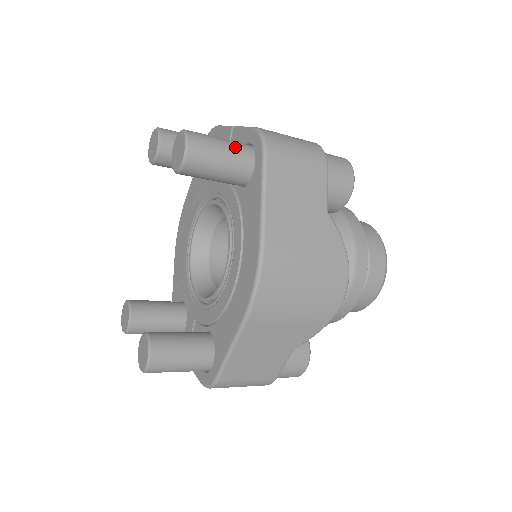
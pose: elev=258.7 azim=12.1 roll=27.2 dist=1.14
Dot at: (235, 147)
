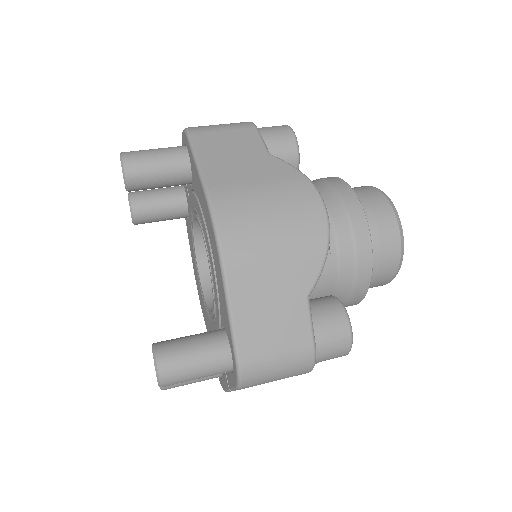
Dot at: (167, 148)
